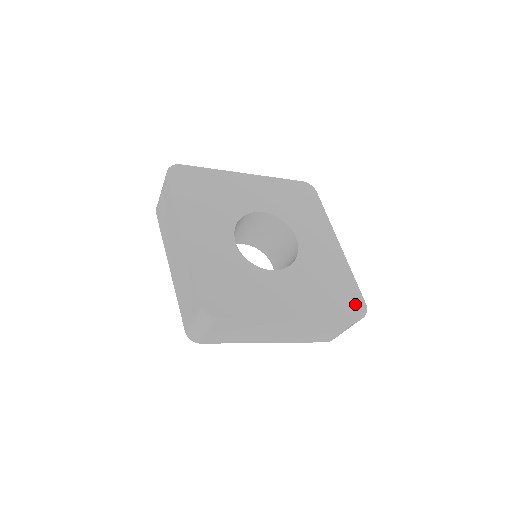
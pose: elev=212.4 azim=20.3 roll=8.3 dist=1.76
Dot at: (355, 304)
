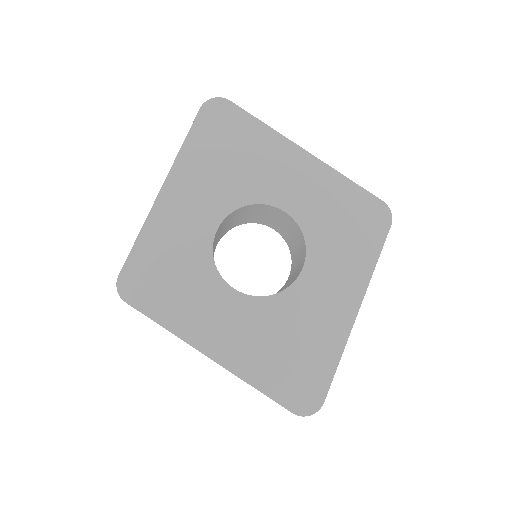
Dot at: (307, 394)
